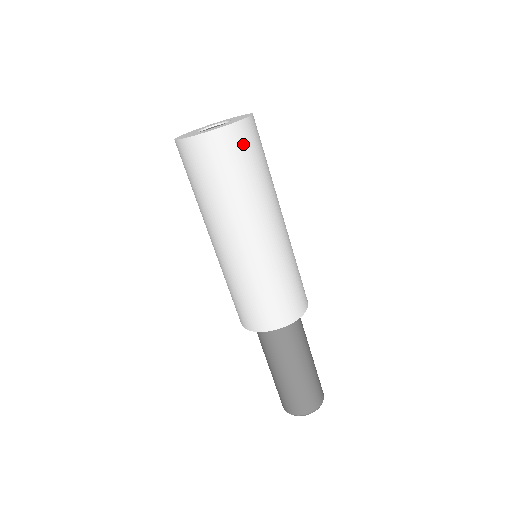
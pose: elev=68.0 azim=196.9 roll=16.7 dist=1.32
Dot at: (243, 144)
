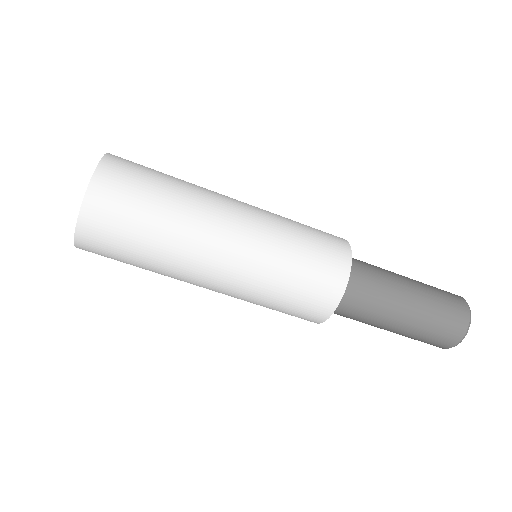
Dot at: (107, 222)
